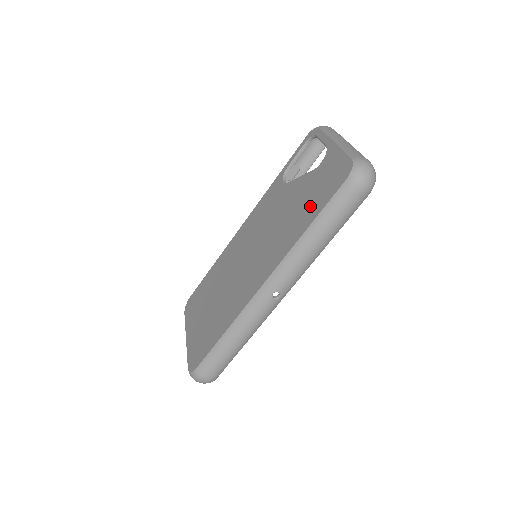
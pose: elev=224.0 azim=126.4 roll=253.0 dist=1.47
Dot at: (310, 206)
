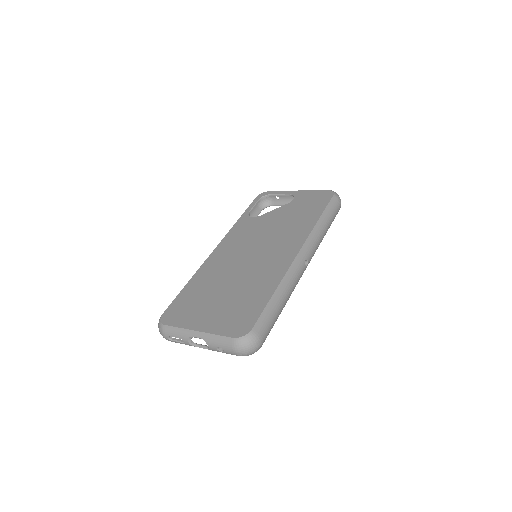
Dot at: (308, 212)
